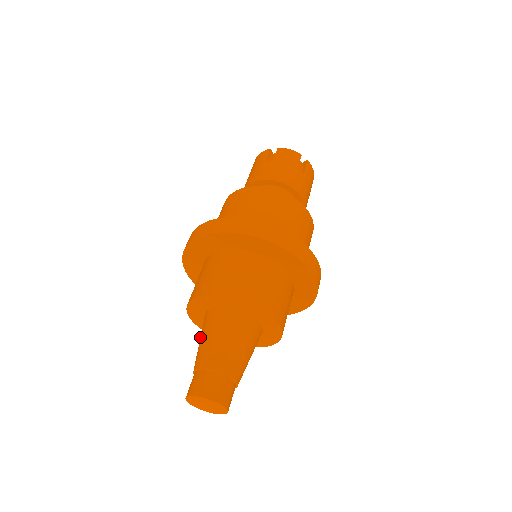
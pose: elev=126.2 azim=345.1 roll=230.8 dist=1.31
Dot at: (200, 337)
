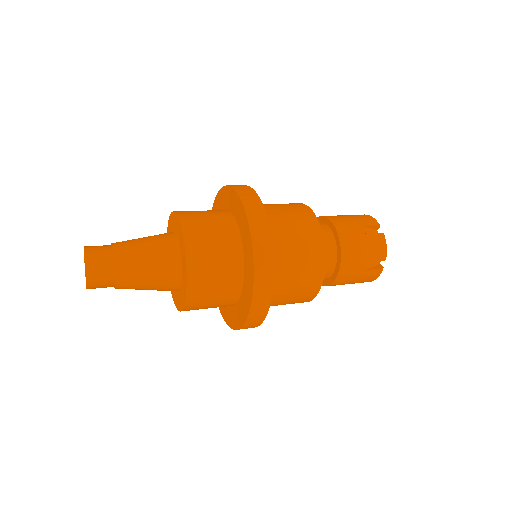
Dot at: occluded
